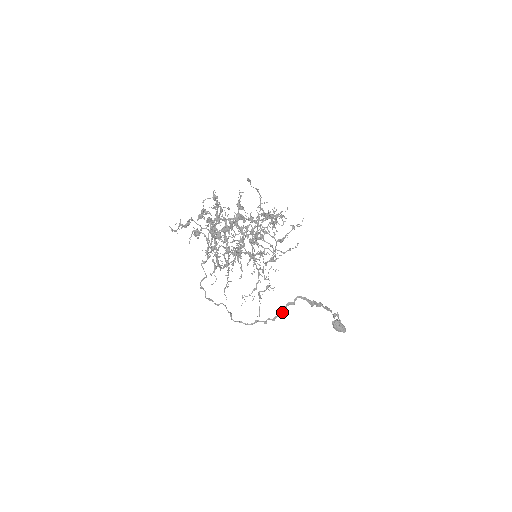
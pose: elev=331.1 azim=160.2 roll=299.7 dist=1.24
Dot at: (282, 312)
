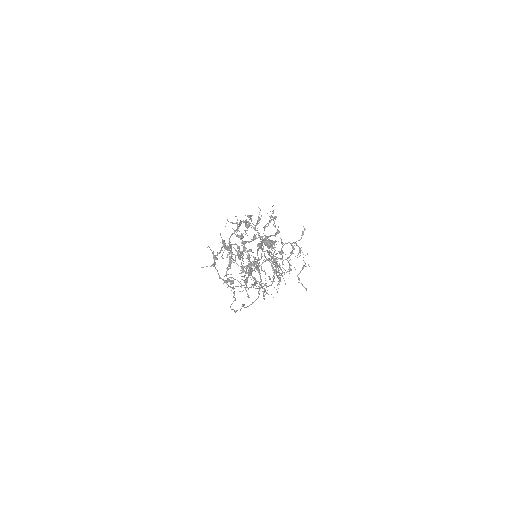
Dot at: occluded
